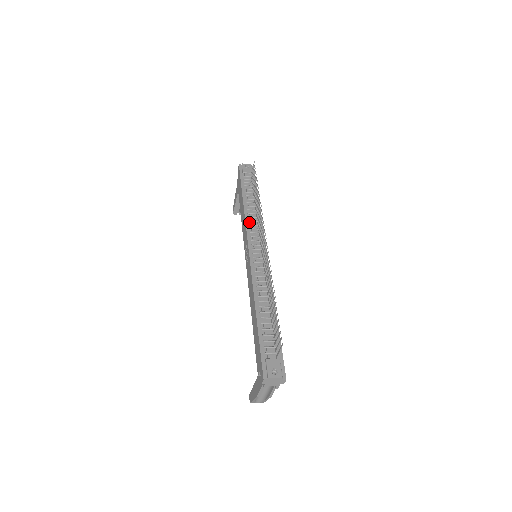
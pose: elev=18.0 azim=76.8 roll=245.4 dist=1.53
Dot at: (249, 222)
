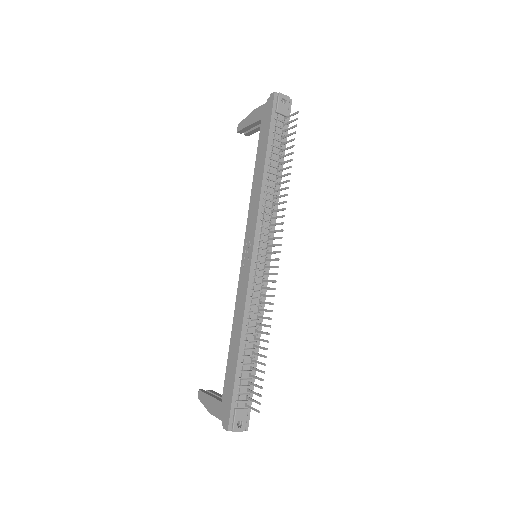
Dot at: (263, 208)
